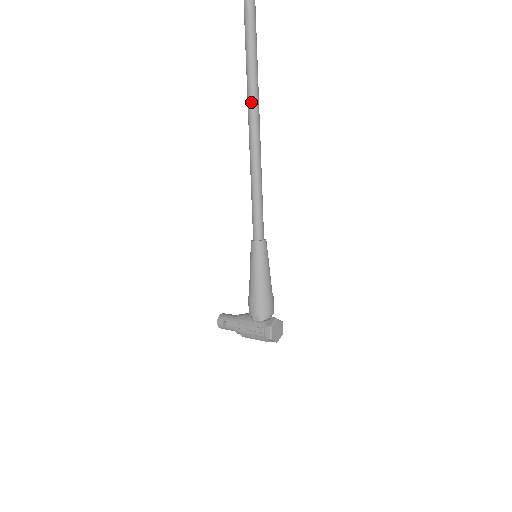
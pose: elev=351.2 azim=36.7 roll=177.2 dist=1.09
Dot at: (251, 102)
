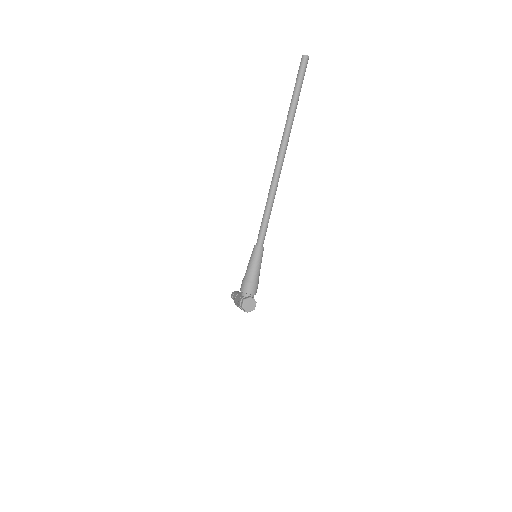
Dot at: (277, 162)
